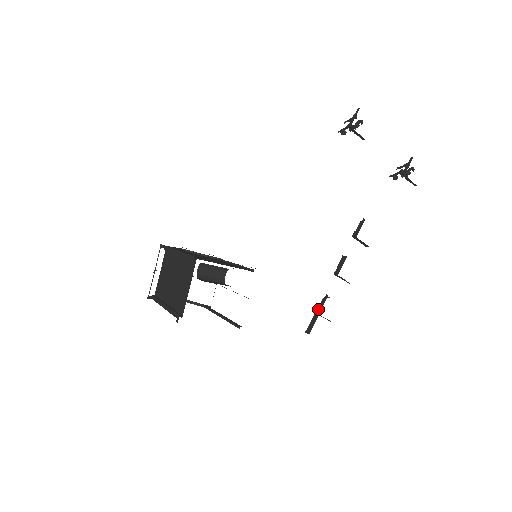
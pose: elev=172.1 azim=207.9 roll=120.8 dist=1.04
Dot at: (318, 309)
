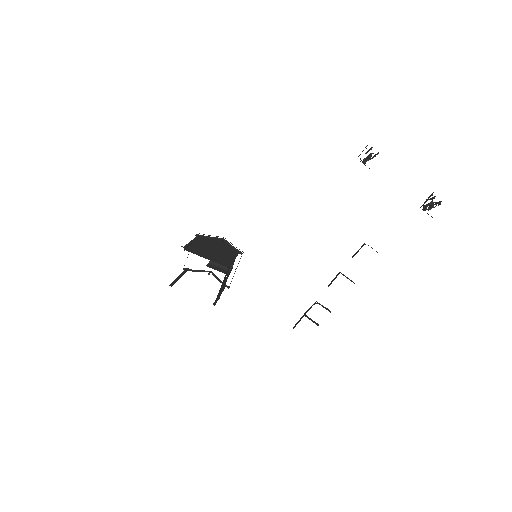
Dot at: (307, 311)
